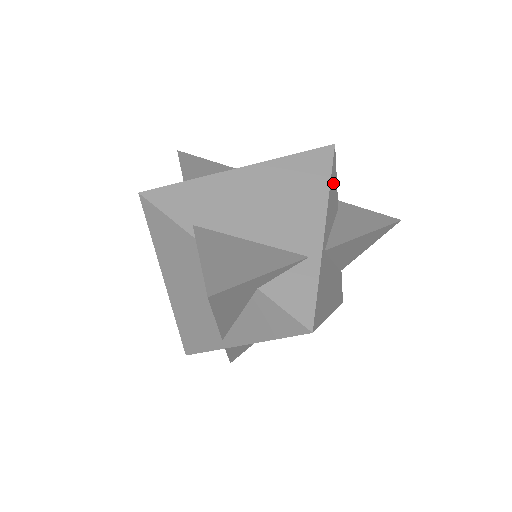
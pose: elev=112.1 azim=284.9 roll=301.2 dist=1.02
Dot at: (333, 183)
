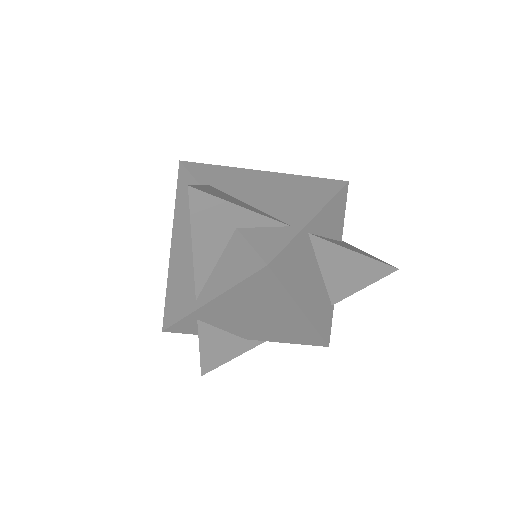
Dot at: (338, 206)
